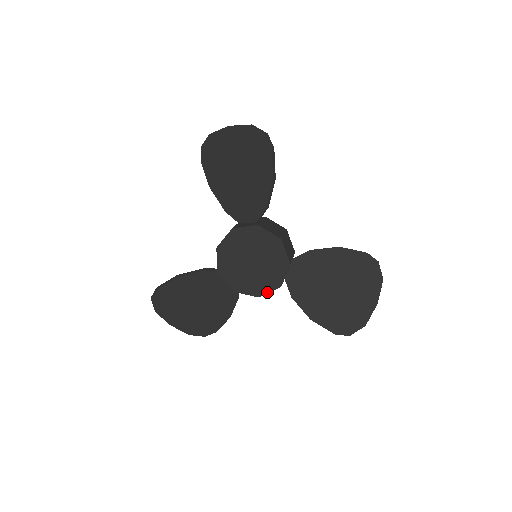
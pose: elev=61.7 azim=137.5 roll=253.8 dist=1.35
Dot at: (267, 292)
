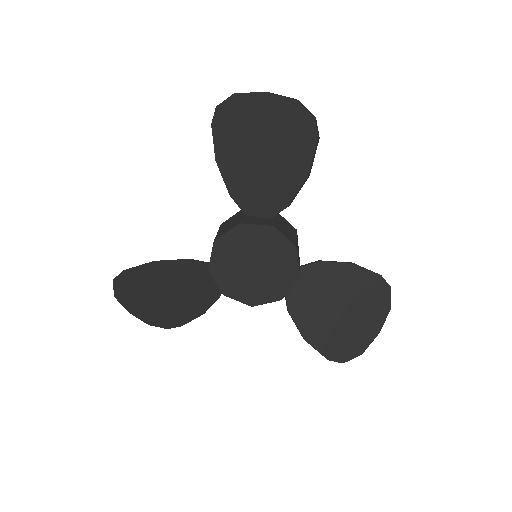
Dot at: (263, 303)
